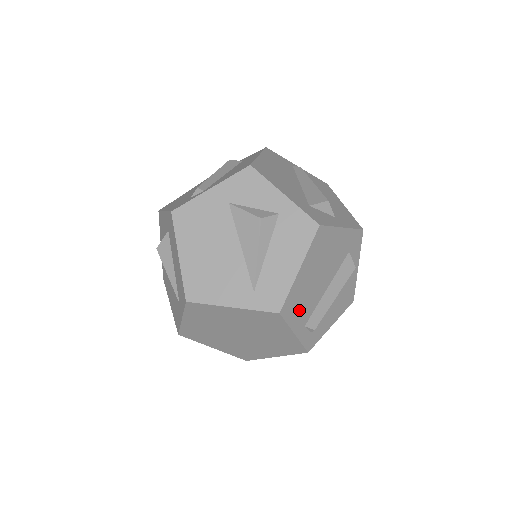
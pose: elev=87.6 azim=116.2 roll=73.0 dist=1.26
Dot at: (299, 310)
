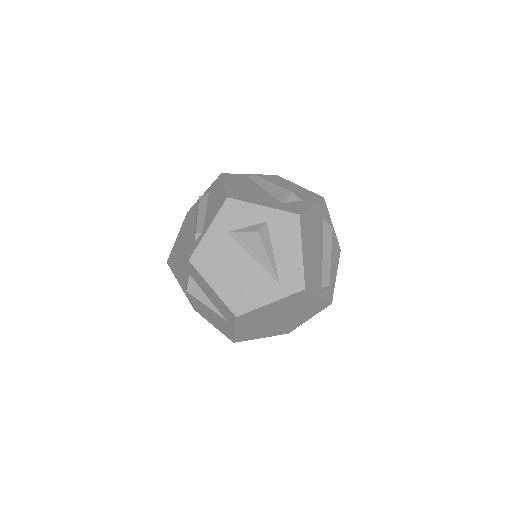
Dot at: (314, 279)
